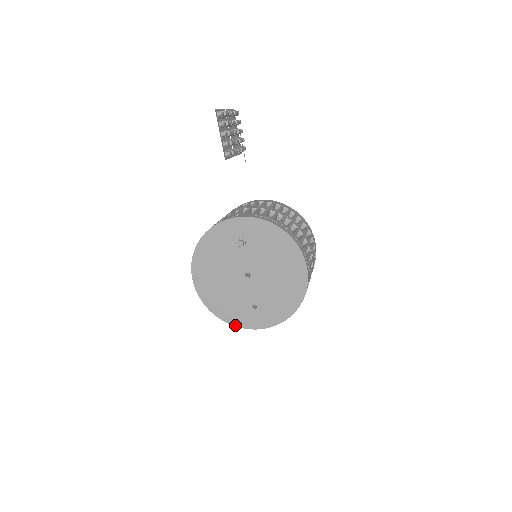
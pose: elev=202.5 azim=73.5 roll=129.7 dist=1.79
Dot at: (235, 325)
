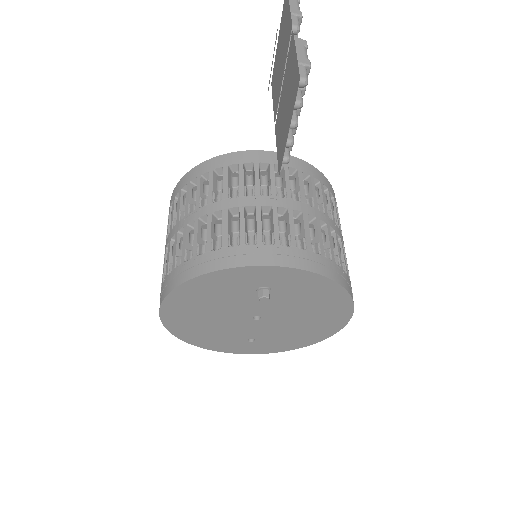
Dot at: (215, 350)
